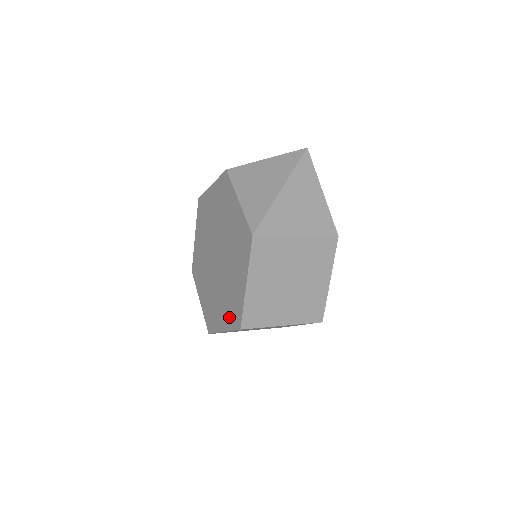
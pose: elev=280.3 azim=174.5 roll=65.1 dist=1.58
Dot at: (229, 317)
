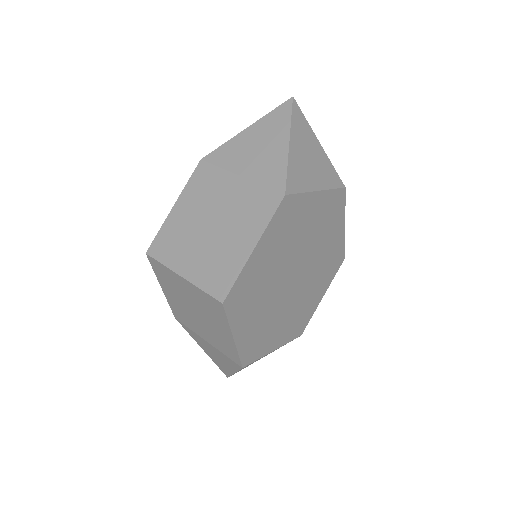
Dot at: occluded
